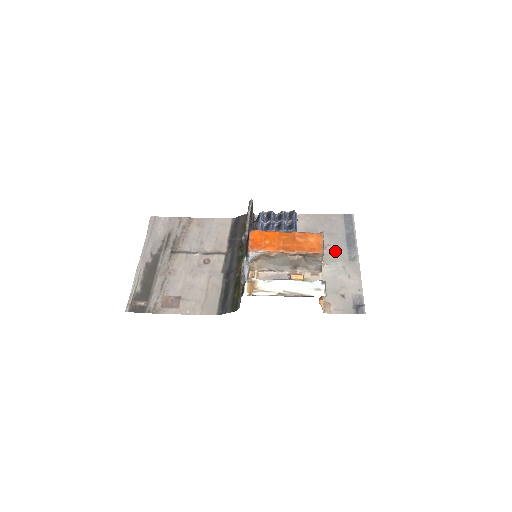
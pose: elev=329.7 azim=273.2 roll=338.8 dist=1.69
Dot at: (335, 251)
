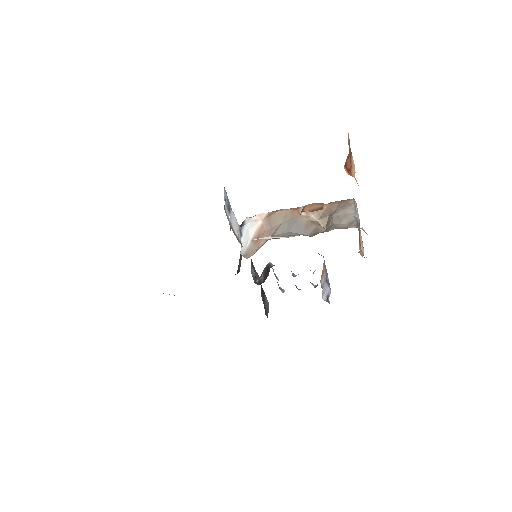
Dot at: occluded
